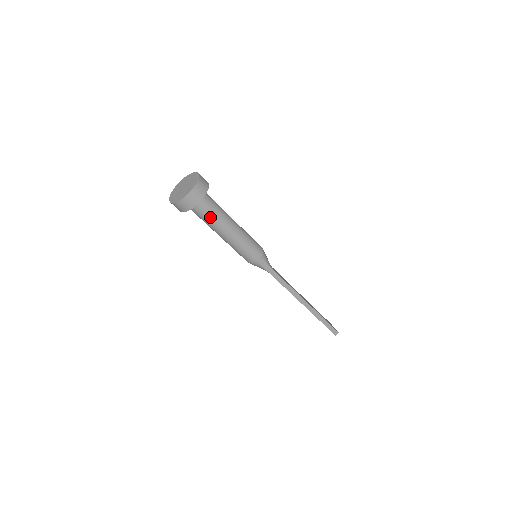
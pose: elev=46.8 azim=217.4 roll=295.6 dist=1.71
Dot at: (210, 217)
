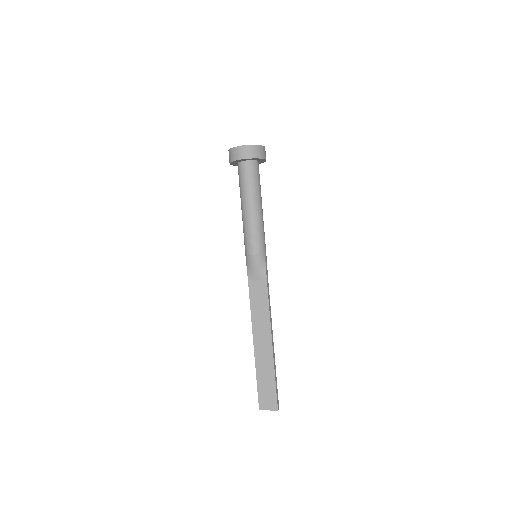
Dot at: (259, 182)
